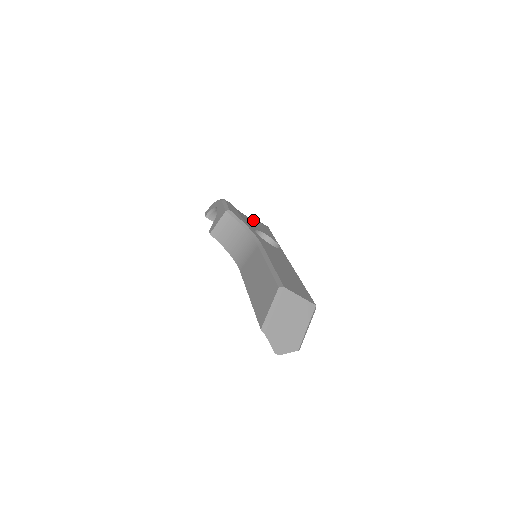
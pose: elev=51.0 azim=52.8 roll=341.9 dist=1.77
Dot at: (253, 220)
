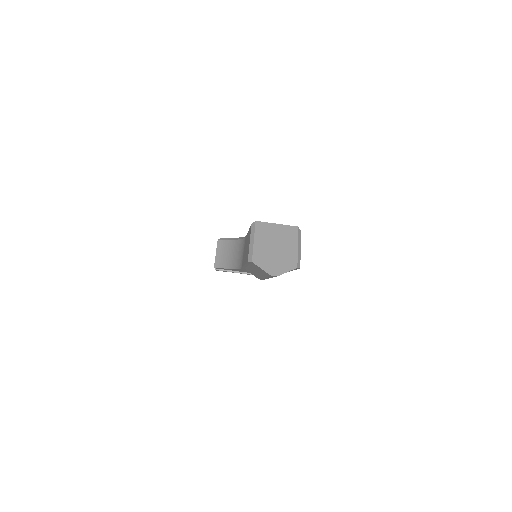
Dot at: occluded
